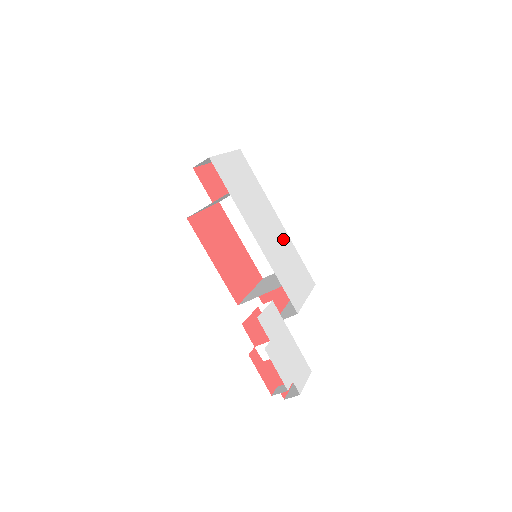
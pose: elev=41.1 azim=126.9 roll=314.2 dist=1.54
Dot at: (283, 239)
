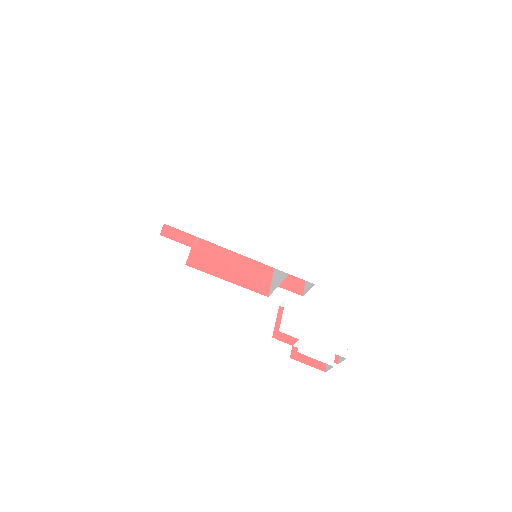
Dot at: (270, 222)
